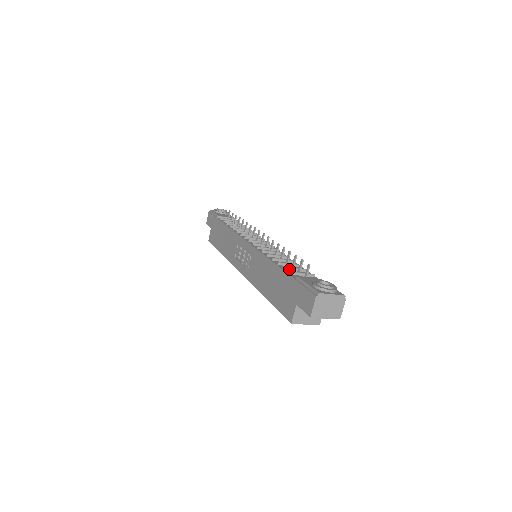
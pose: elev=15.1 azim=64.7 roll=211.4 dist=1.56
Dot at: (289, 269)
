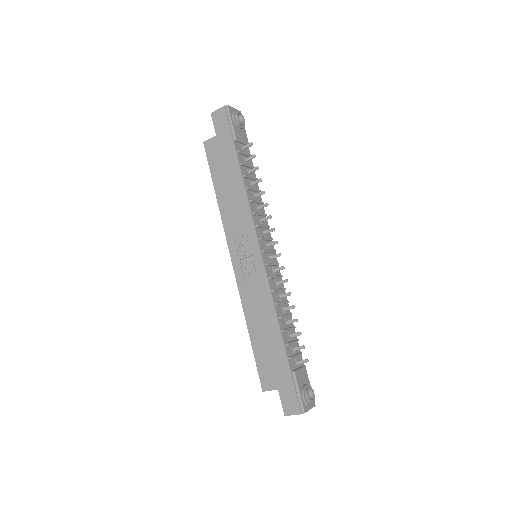
Dot at: (289, 345)
